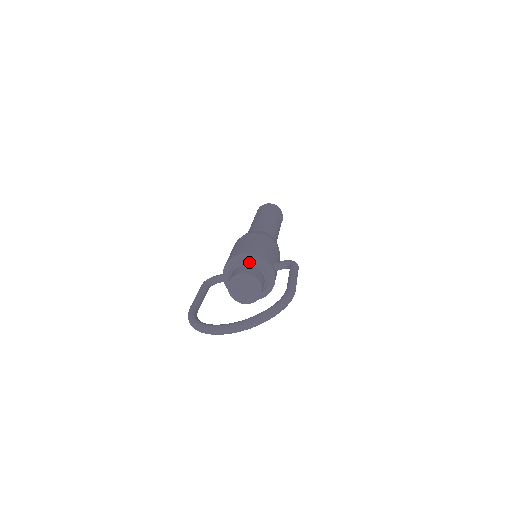
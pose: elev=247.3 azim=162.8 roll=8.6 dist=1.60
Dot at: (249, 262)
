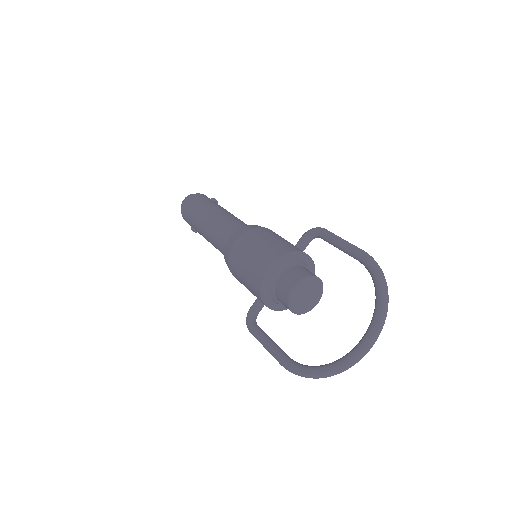
Dot at: (283, 268)
